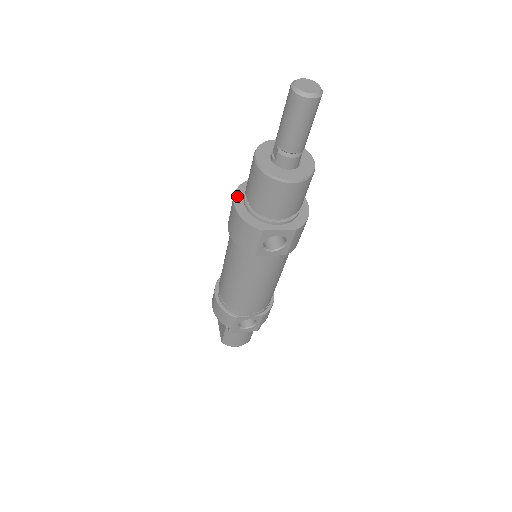
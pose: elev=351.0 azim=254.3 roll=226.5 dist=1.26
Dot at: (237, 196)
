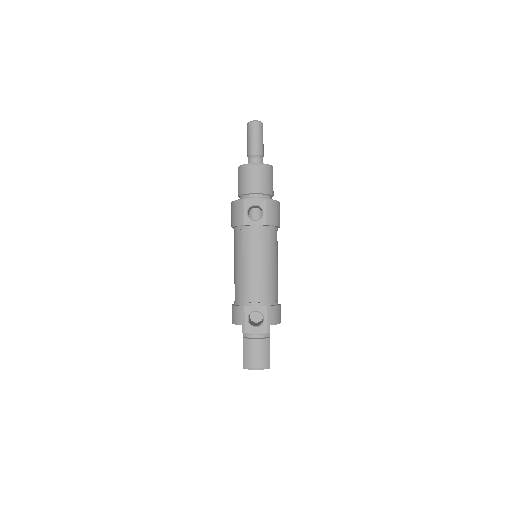
Dot at: occluded
